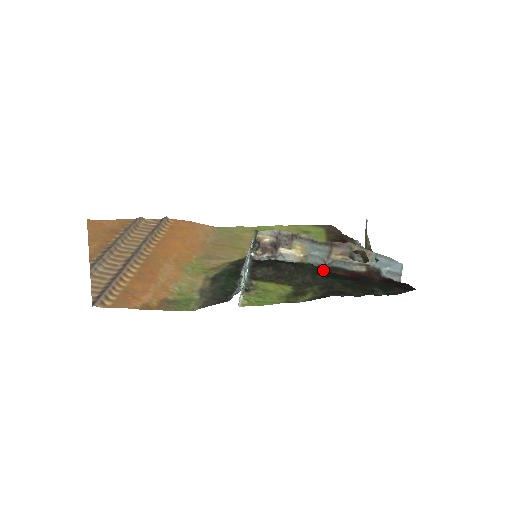
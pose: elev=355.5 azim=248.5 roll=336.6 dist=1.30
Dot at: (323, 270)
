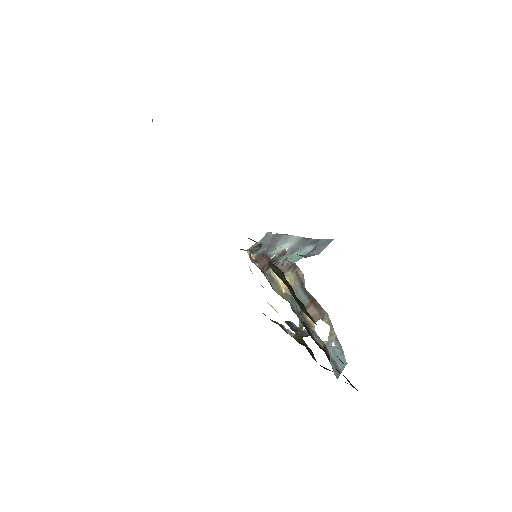
Dot at: occluded
